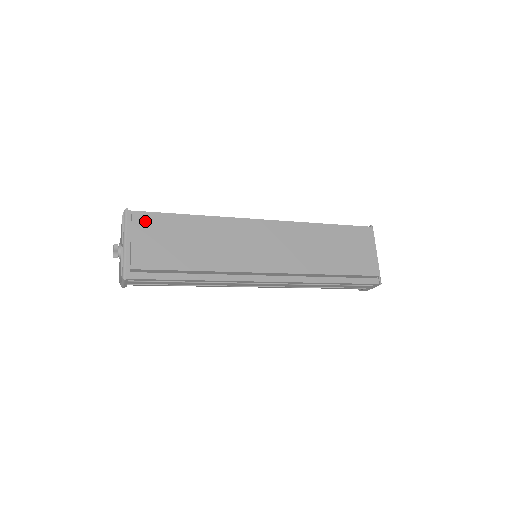
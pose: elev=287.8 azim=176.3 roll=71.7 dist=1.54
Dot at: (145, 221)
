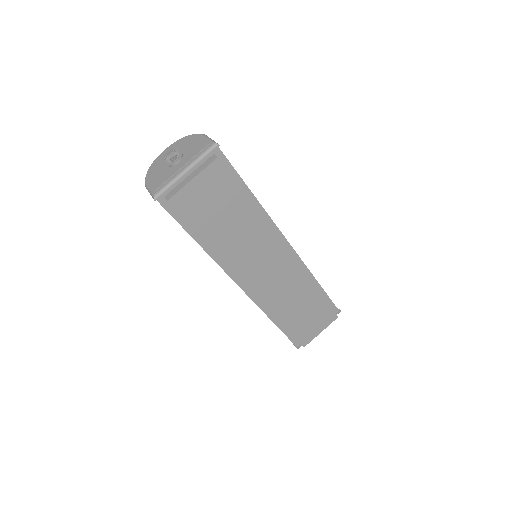
Dot at: (219, 173)
